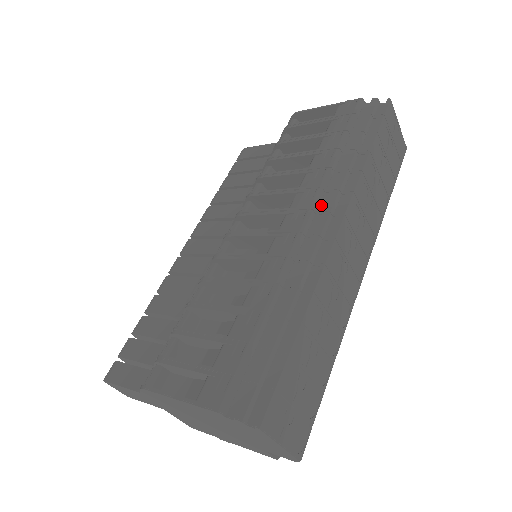
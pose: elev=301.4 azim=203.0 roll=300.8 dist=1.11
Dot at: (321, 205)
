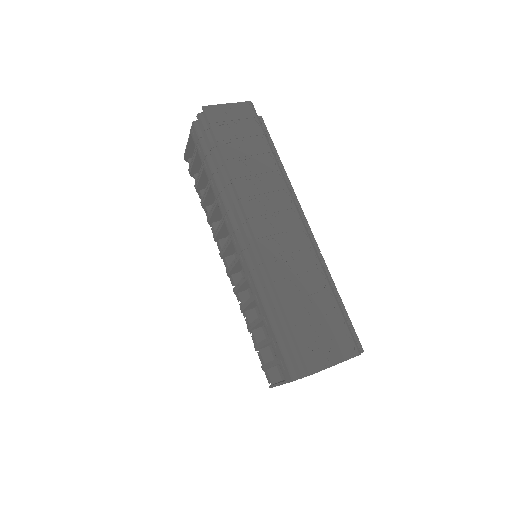
Dot at: occluded
